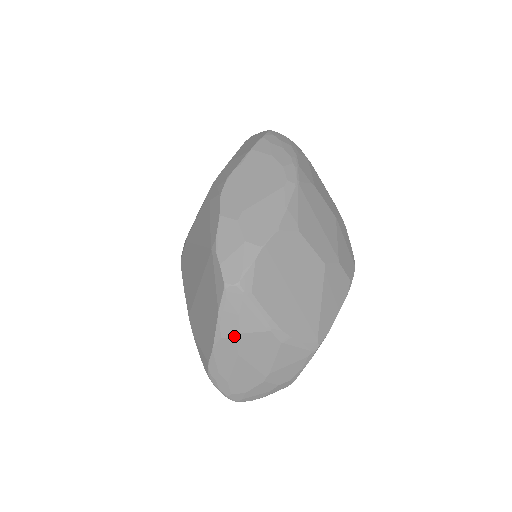
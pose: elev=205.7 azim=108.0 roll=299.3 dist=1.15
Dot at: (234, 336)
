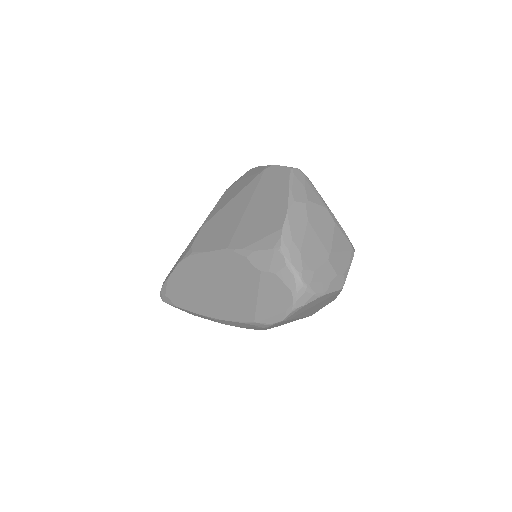
Dot at: (304, 202)
